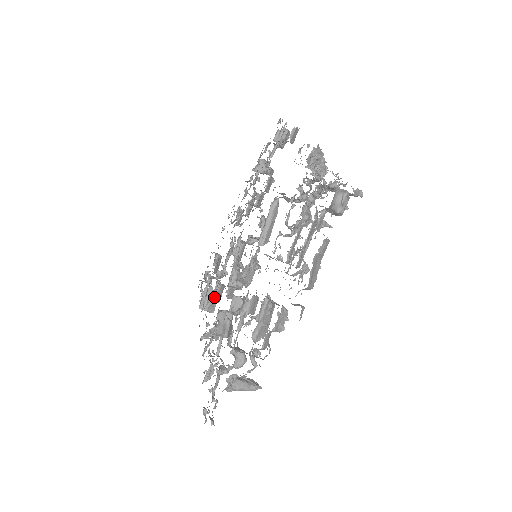
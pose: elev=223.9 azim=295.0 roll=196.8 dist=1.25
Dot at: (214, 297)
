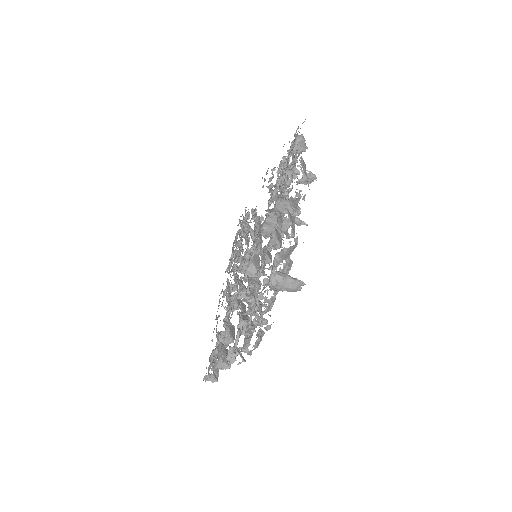
Dot at: (228, 325)
